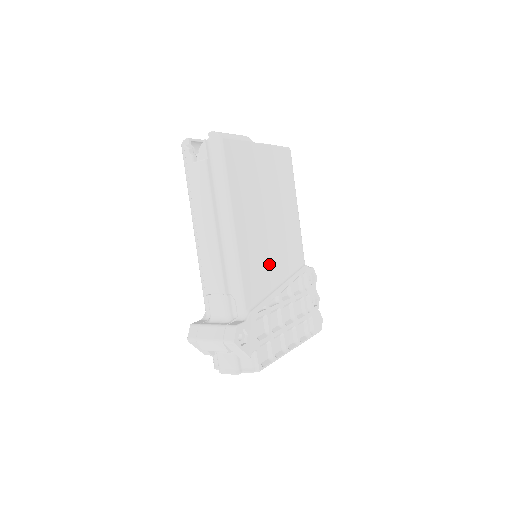
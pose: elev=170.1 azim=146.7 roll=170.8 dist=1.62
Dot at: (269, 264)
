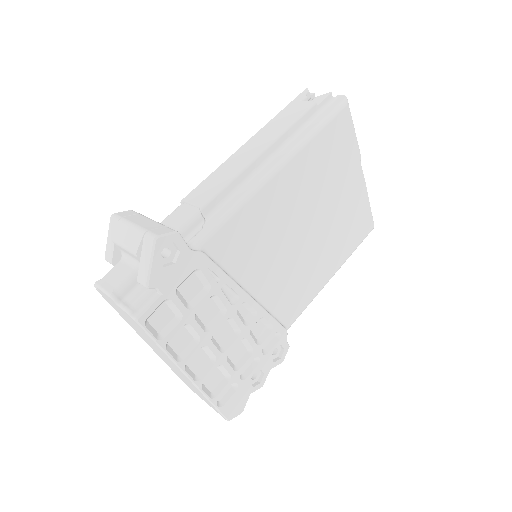
Dot at: (265, 260)
